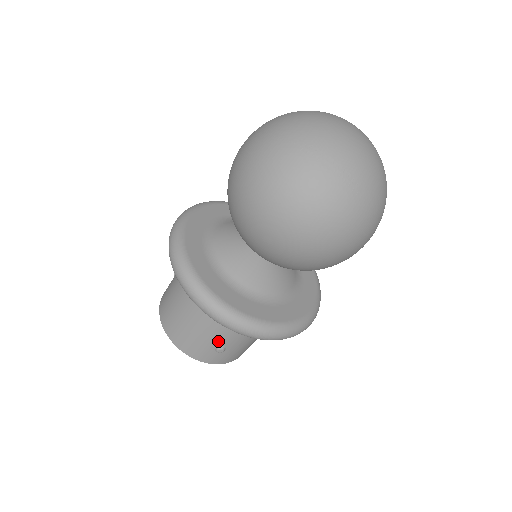
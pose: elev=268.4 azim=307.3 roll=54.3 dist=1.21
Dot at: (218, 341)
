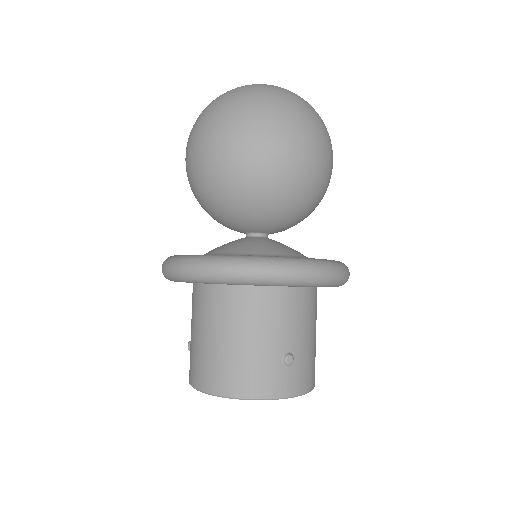
Dot at: (280, 346)
